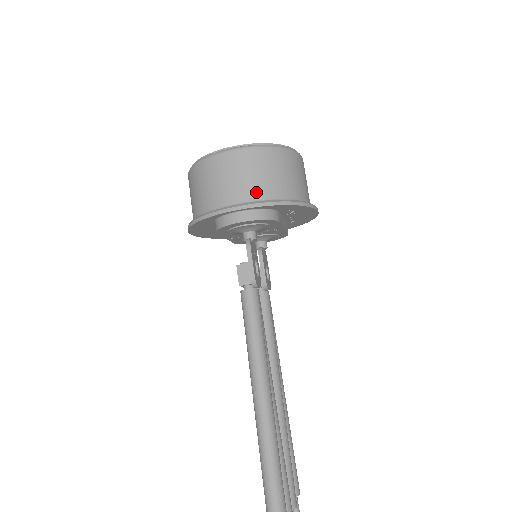
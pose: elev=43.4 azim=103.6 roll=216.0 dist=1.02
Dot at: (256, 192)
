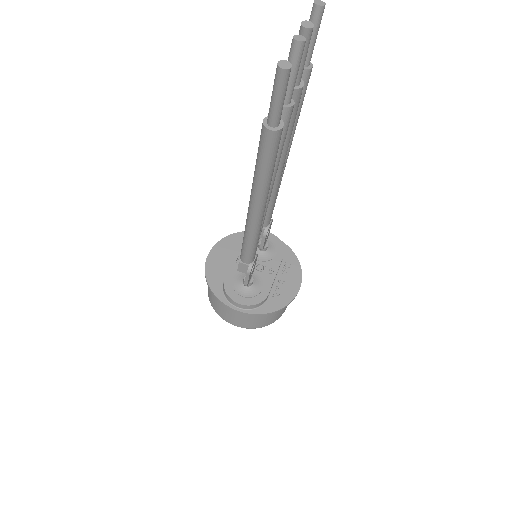
Dot at: occluded
